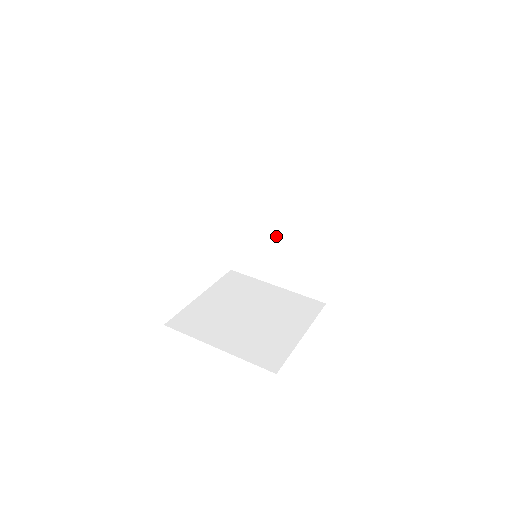
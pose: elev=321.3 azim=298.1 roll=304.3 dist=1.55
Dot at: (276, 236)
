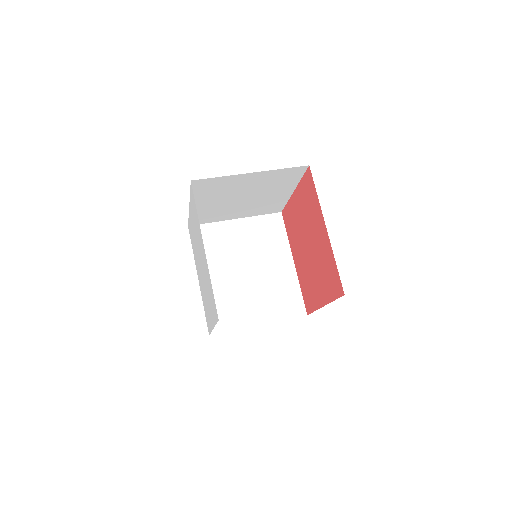
Dot at: (242, 277)
